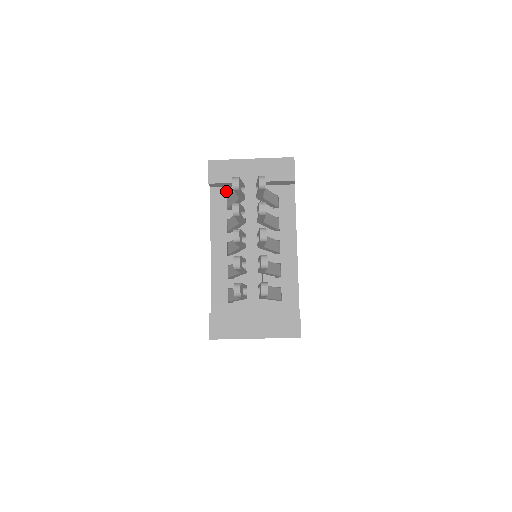
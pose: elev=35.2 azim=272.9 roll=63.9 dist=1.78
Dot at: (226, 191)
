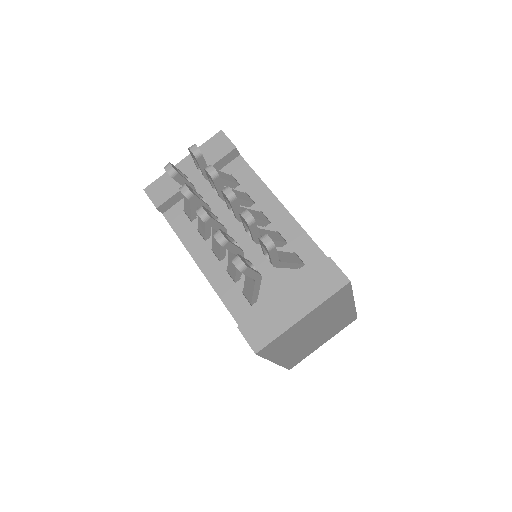
Dot at: (179, 206)
